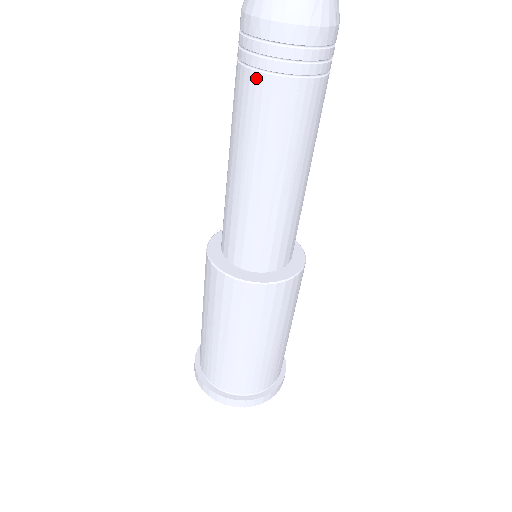
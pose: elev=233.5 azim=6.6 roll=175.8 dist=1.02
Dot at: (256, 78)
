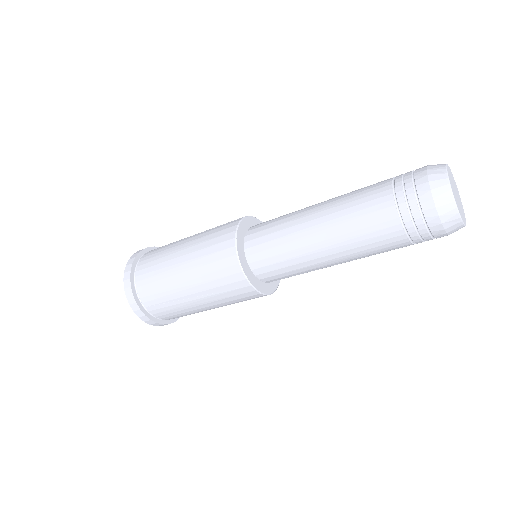
Dot at: (399, 230)
